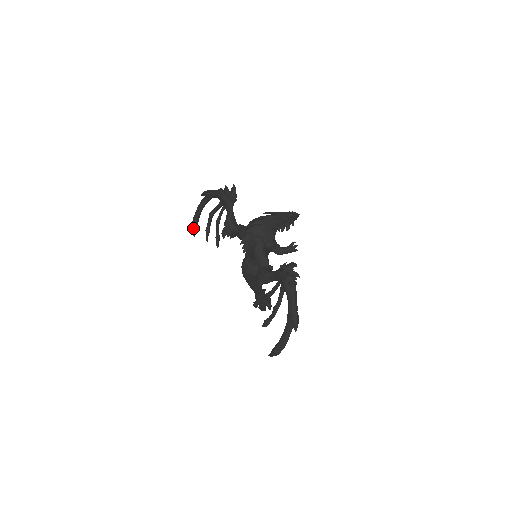
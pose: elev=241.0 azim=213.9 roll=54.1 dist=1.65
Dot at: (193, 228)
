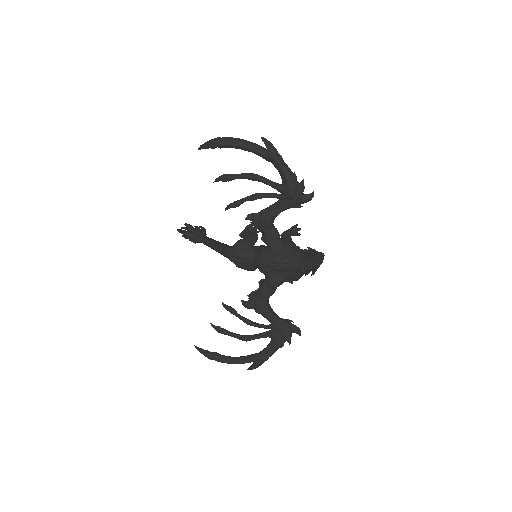
Dot at: (210, 145)
